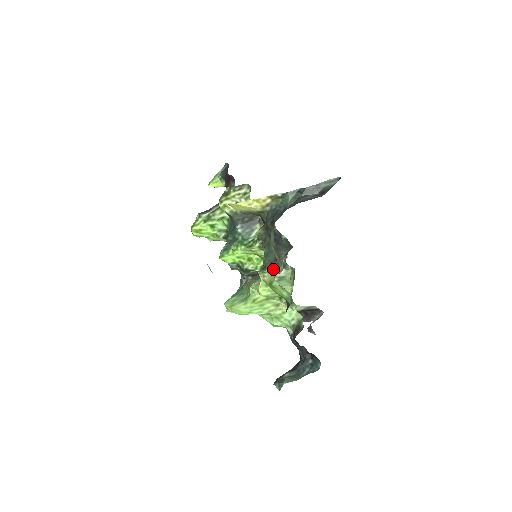
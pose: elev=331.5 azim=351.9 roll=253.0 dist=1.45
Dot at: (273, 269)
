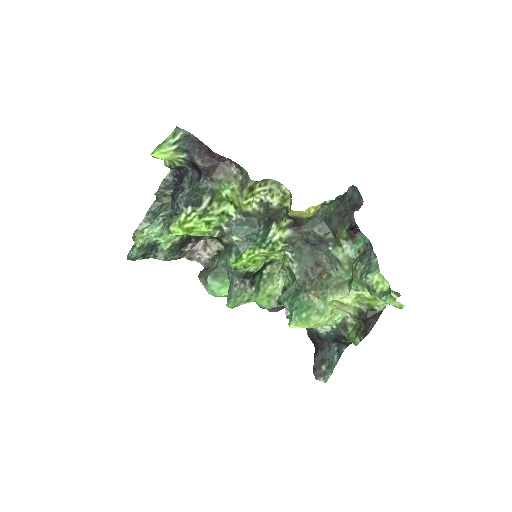
Dot at: (324, 276)
